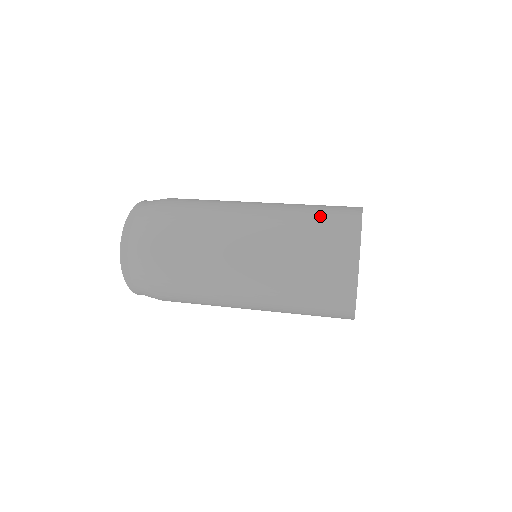
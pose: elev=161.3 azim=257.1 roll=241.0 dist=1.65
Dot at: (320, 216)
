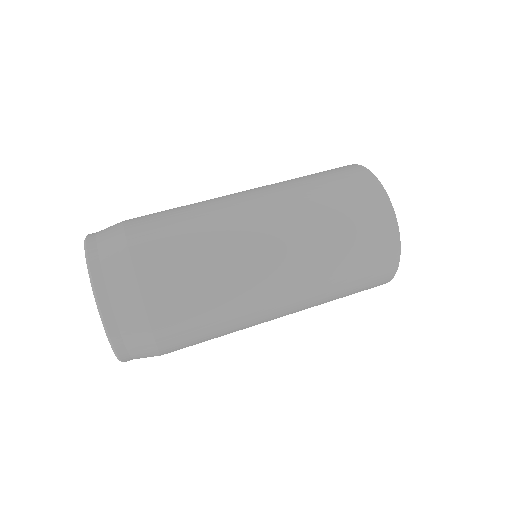
Dot at: (335, 190)
